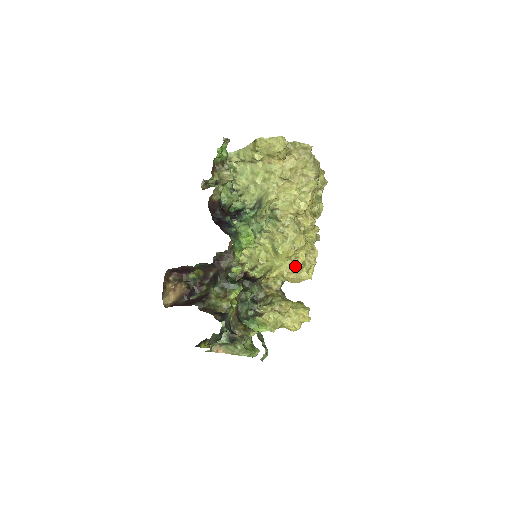
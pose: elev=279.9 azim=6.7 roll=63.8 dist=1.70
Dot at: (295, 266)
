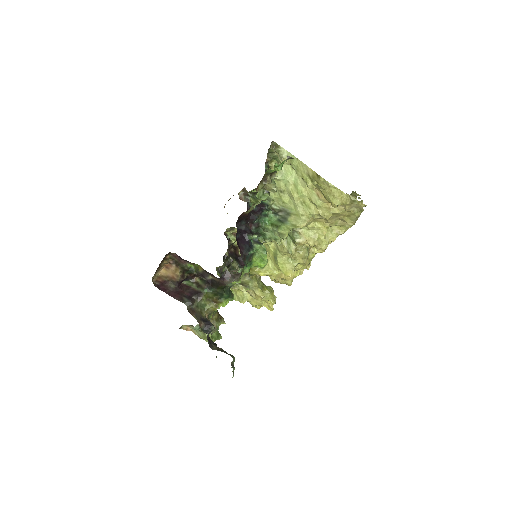
Dot at: (285, 277)
